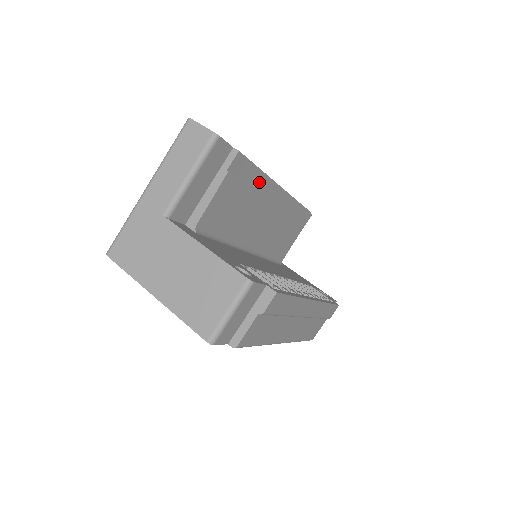
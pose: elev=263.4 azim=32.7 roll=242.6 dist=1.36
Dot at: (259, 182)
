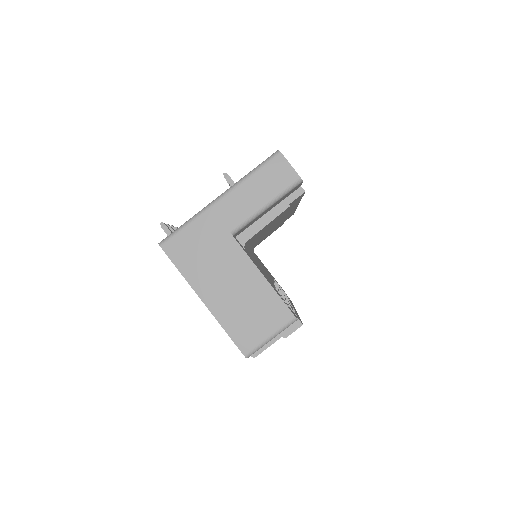
Dot at: (293, 205)
